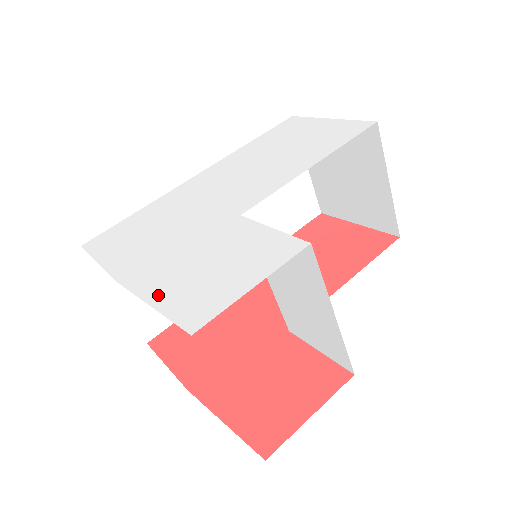
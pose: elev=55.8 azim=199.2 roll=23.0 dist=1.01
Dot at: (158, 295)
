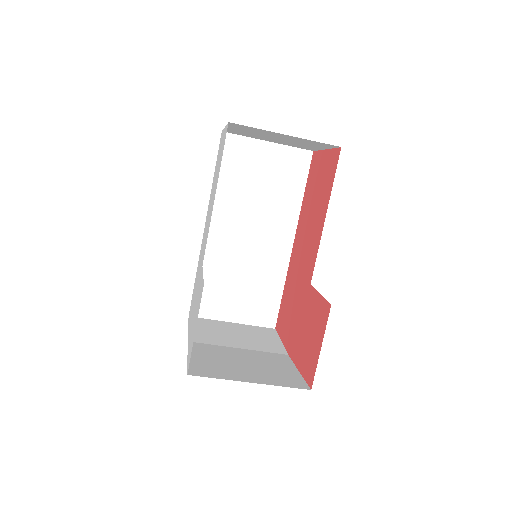
Dot at: occluded
